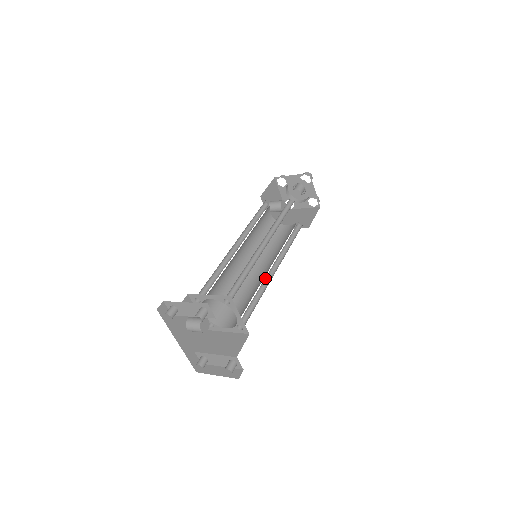
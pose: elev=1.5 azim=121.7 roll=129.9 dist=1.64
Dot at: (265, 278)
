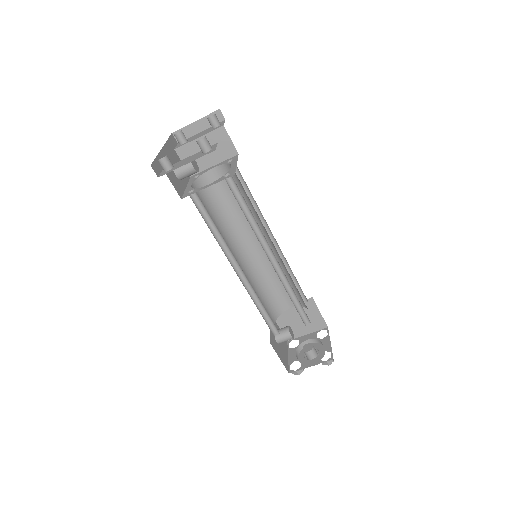
Dot at: occluded
